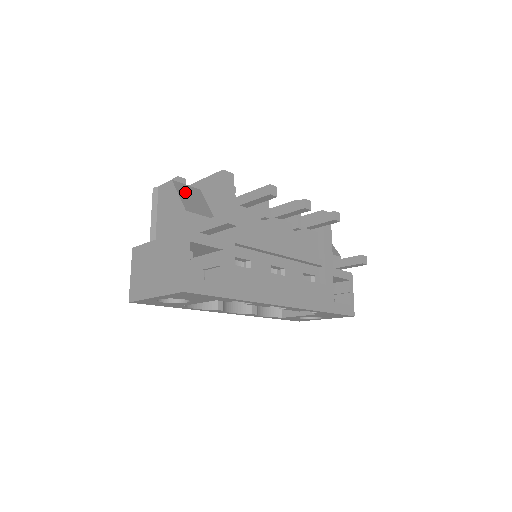
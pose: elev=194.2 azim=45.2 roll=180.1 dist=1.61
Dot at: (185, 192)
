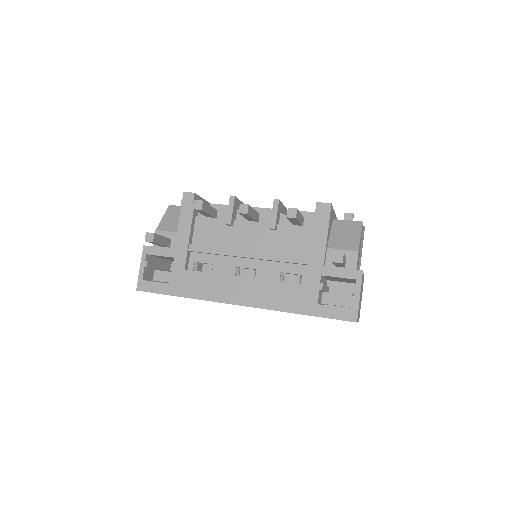
Dot at: (172, 213)
